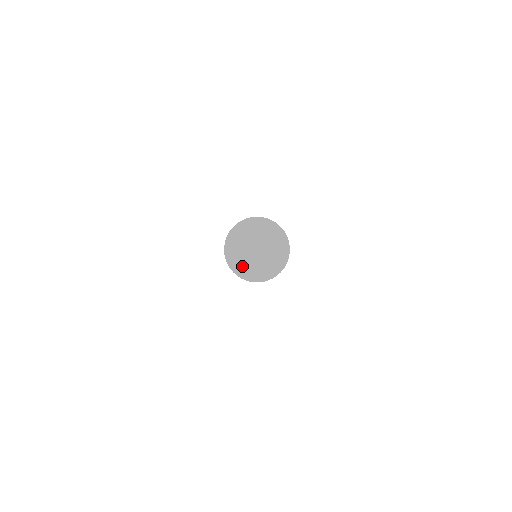
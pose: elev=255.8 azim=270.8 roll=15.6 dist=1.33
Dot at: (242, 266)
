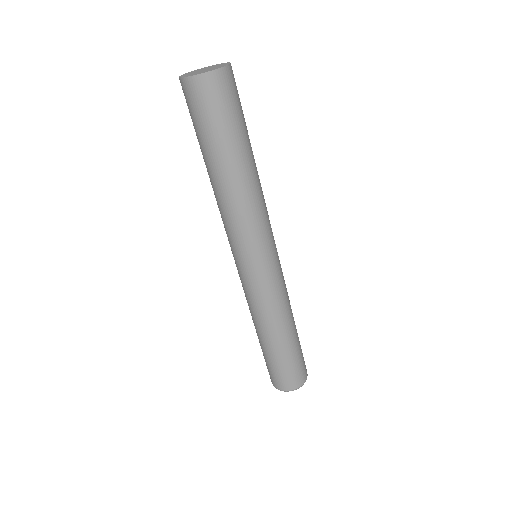
Dot at: (202, 72)
